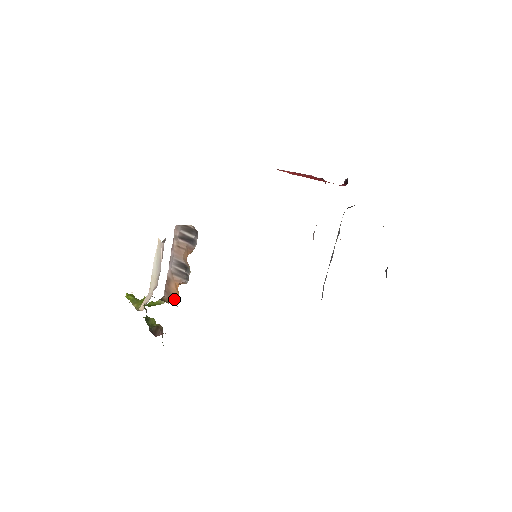
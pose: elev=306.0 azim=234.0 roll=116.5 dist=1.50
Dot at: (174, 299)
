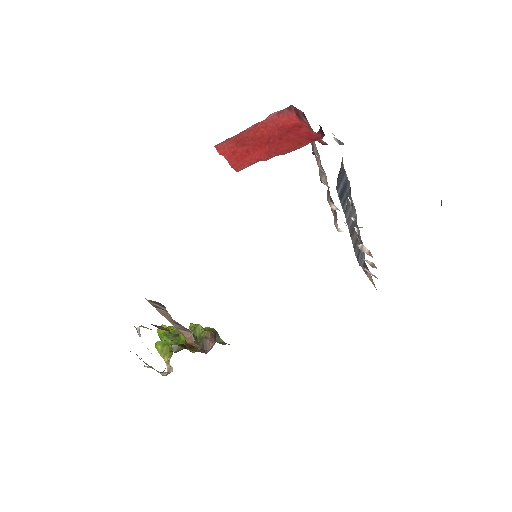
Dot at: (195, 343)
